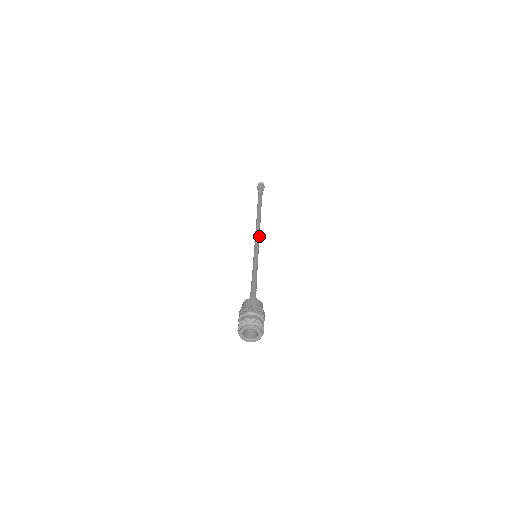
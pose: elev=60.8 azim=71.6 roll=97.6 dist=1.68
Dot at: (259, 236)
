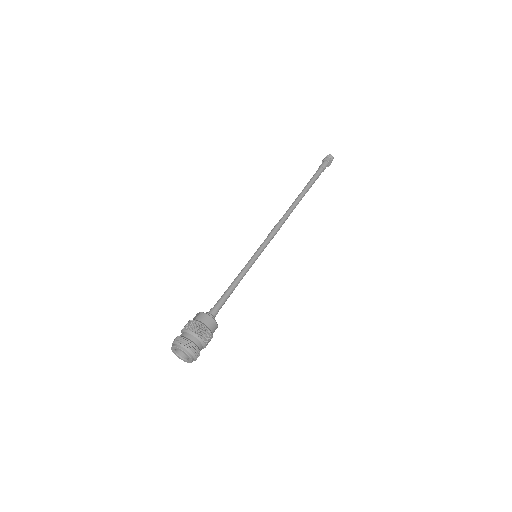
Dot at: (277, 231)
